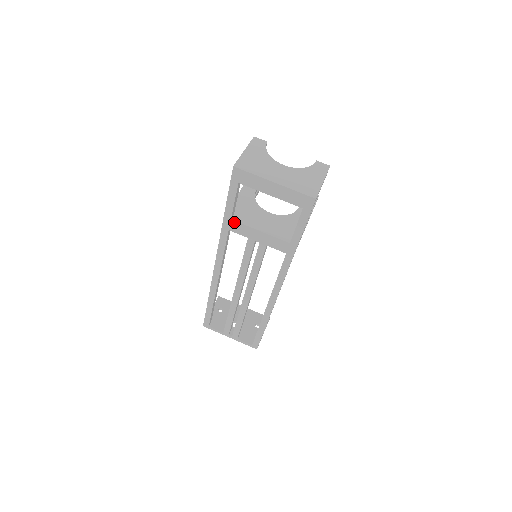
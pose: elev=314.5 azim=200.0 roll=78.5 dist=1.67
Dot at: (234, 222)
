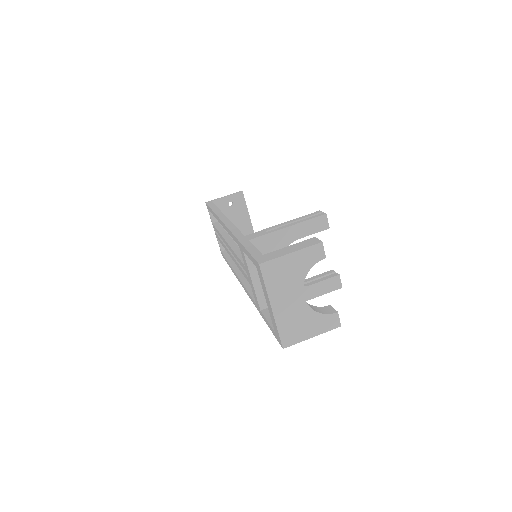
Dot at: (244, 254)
